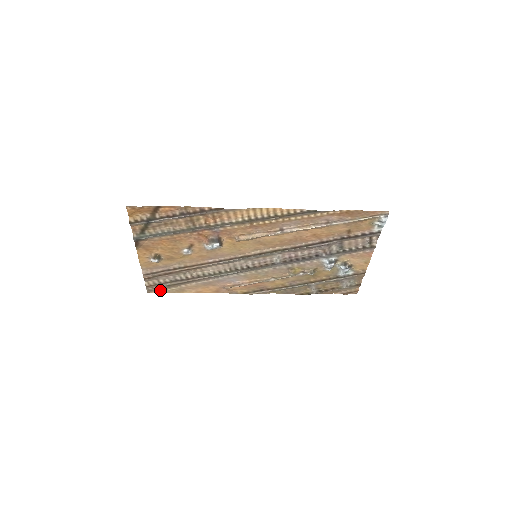
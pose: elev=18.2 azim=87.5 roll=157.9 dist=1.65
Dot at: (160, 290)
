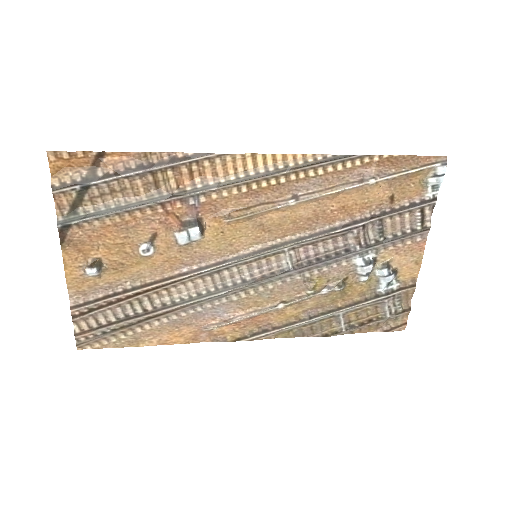
Dot at: (99, 343)
